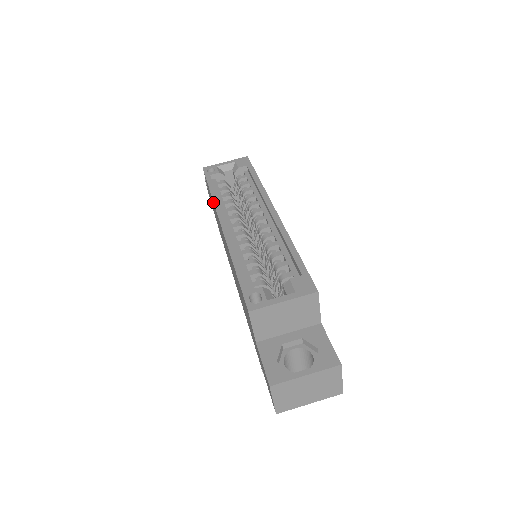
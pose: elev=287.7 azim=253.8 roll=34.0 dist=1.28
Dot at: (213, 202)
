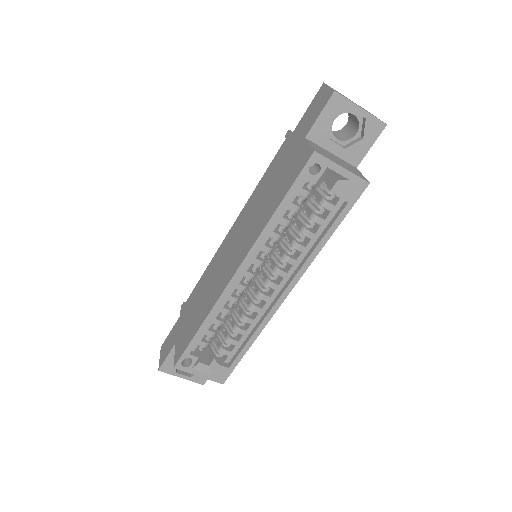
Dot at: (261, 231)
